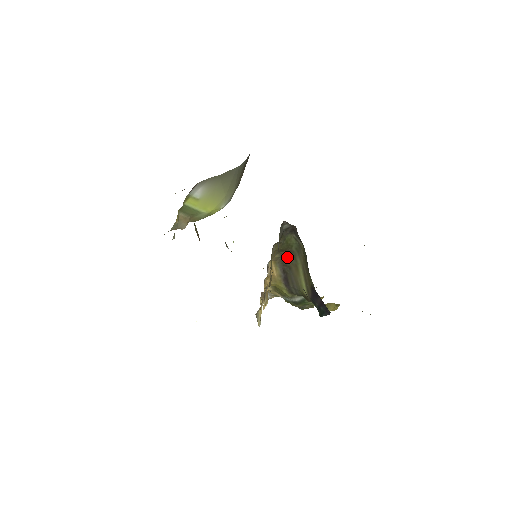
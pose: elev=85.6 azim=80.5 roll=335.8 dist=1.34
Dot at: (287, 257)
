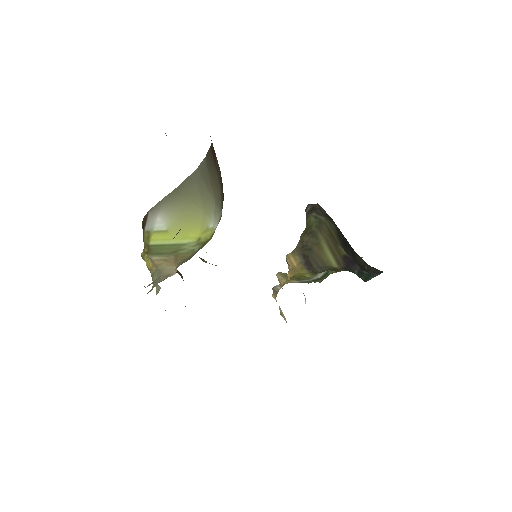
Dot at: (307, 240)
